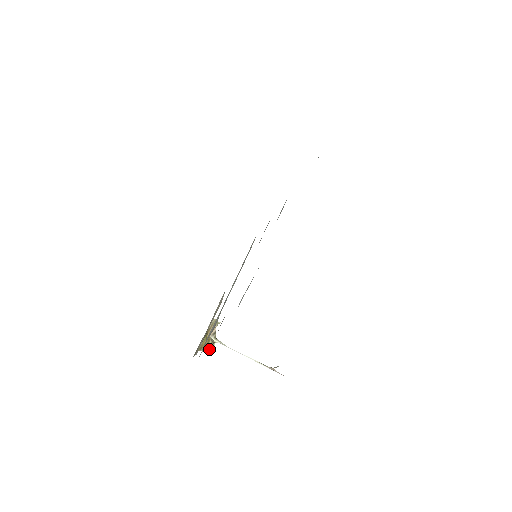
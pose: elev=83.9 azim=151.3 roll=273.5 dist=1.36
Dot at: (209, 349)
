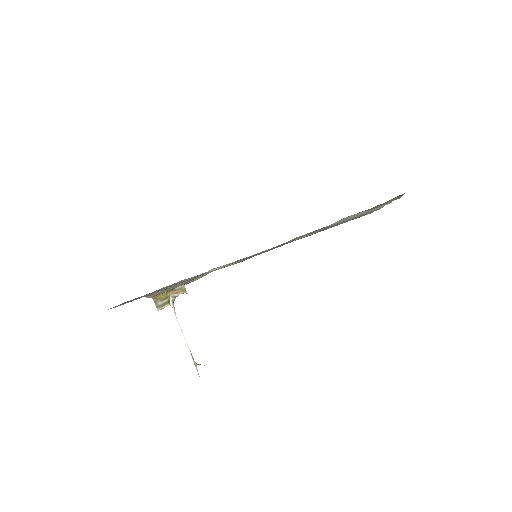
Dot at: (161, 304)
